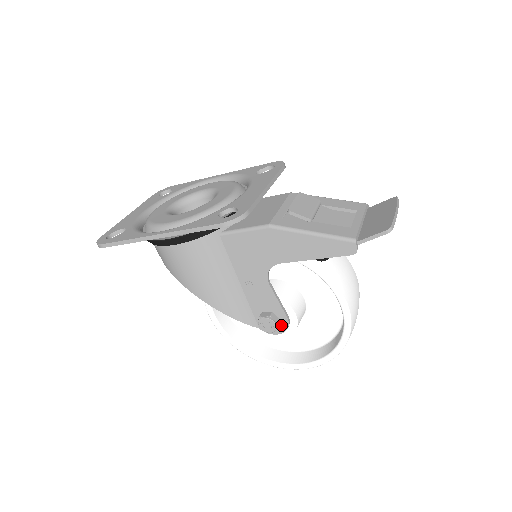
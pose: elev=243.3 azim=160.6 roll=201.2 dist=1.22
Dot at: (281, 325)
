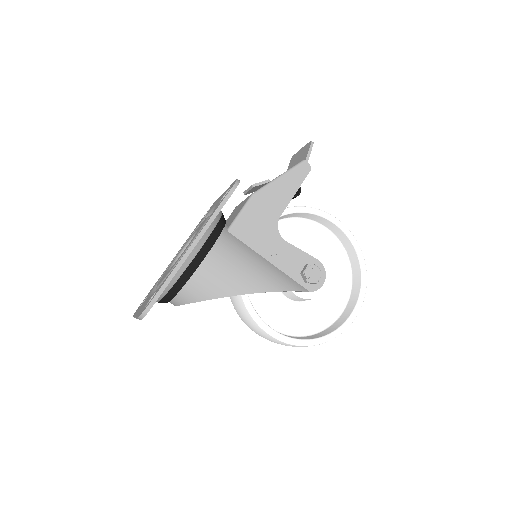
Dot at: occluded
